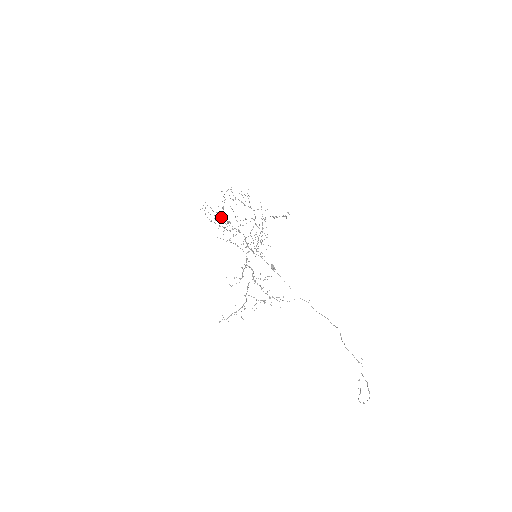
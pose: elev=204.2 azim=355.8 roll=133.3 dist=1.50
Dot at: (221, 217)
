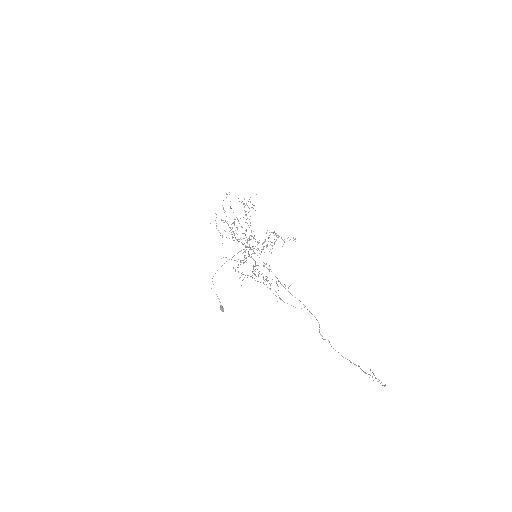
Dot at: occluded
